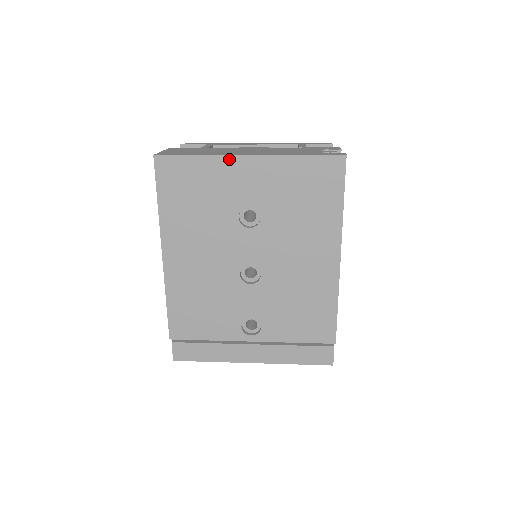
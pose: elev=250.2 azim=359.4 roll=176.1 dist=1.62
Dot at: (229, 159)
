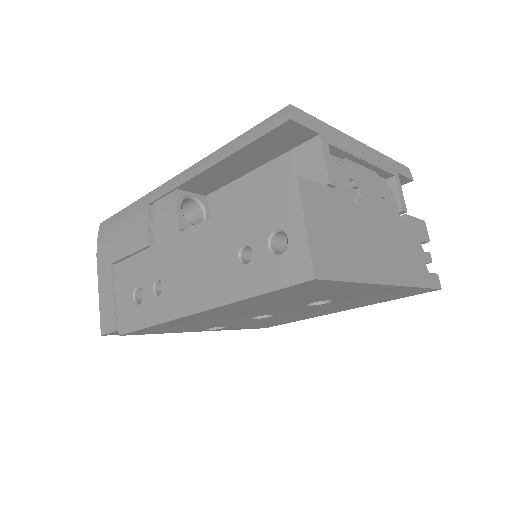
Dot at: (374, 286)
